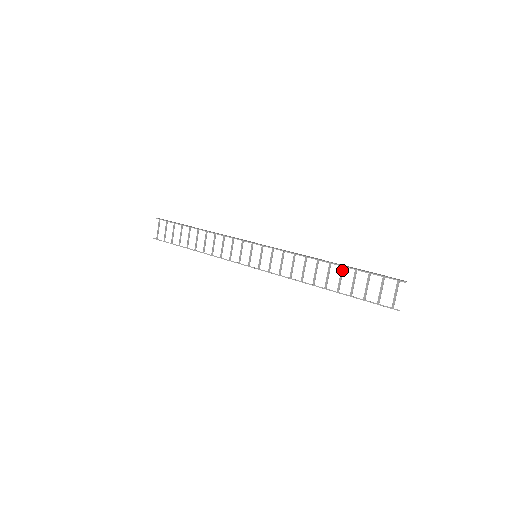
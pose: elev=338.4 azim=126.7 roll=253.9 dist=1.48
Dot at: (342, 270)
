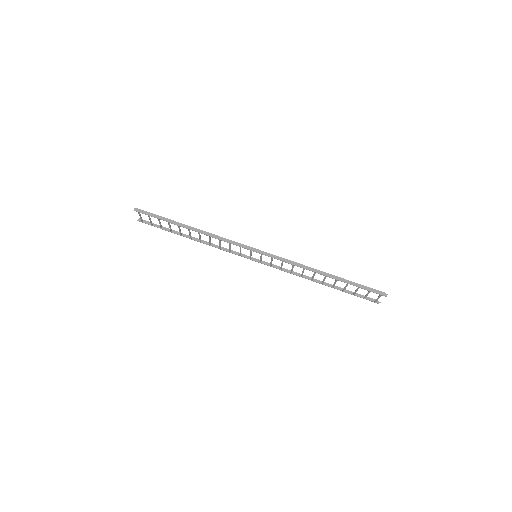
Dot at: (336, 281)
